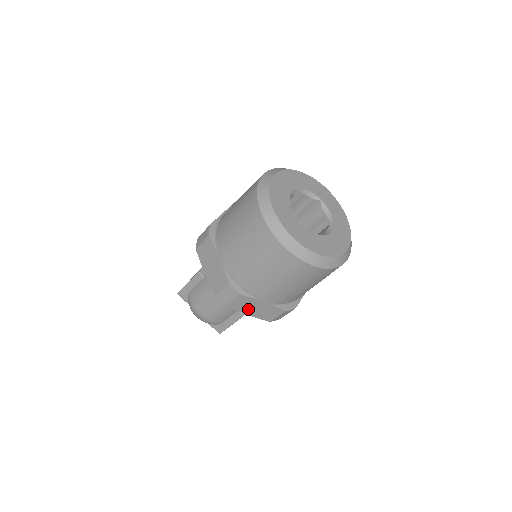
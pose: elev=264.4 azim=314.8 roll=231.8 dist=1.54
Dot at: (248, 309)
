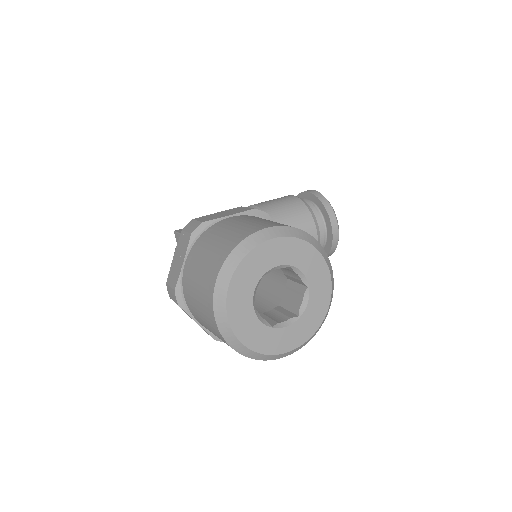
Dot at: occluded
